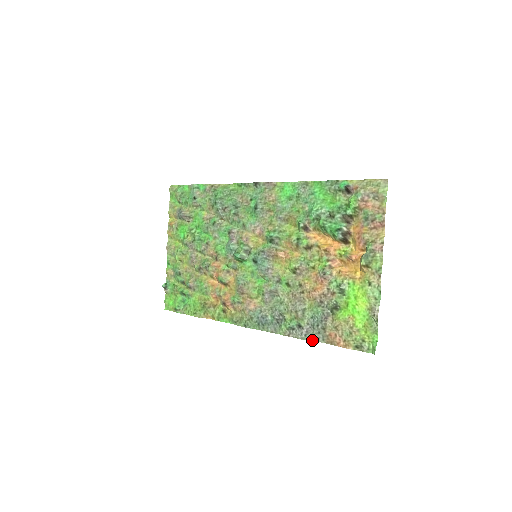
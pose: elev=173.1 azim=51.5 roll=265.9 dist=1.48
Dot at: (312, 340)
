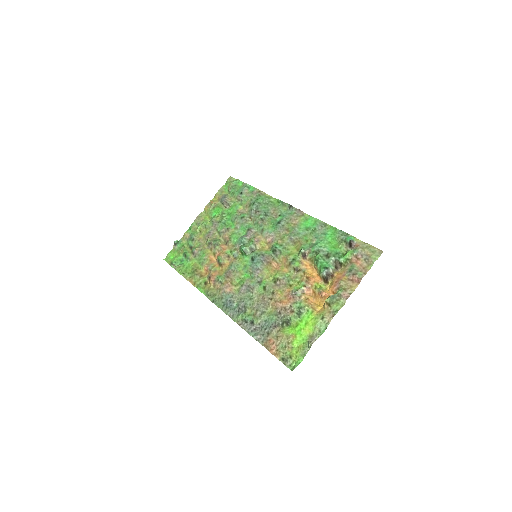
Dot at: (254, 337)
